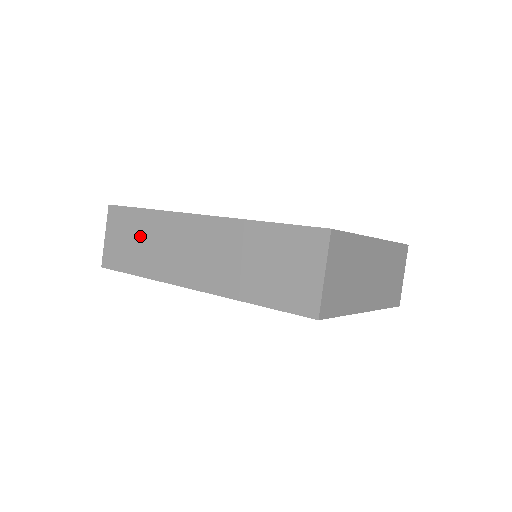
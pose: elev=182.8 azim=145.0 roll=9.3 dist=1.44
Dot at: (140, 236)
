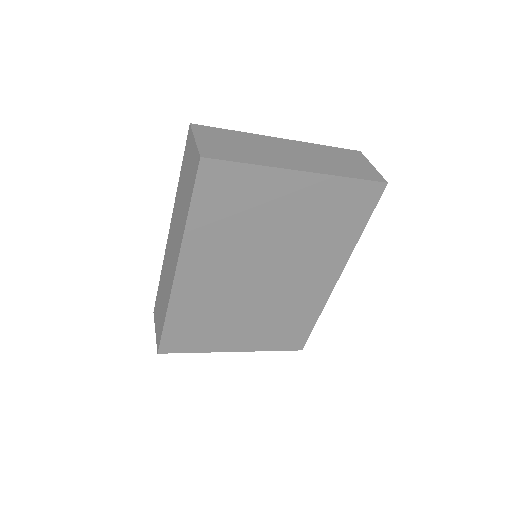
Dot at: (161, 296)
